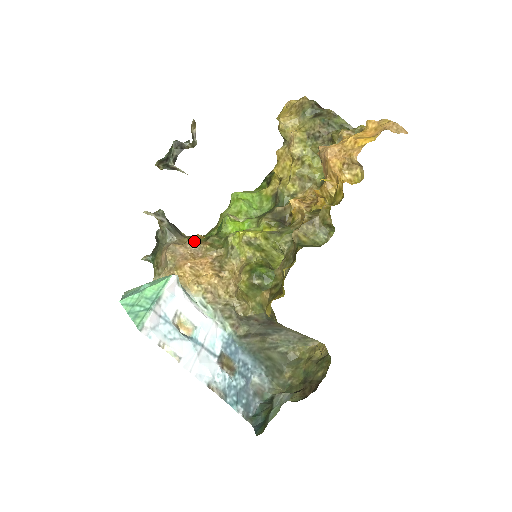
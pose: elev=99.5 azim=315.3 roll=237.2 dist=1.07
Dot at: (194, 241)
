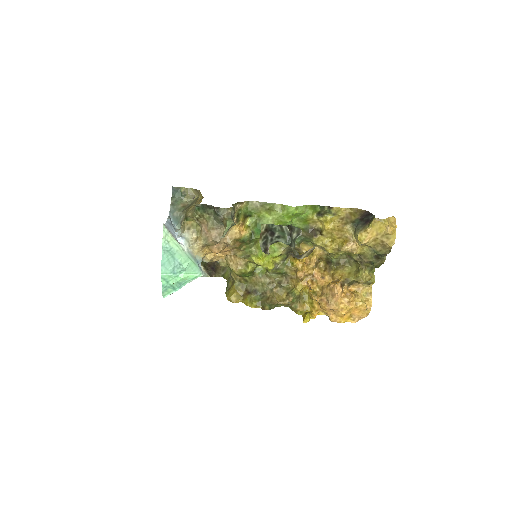
Dot at: (233, 244)
